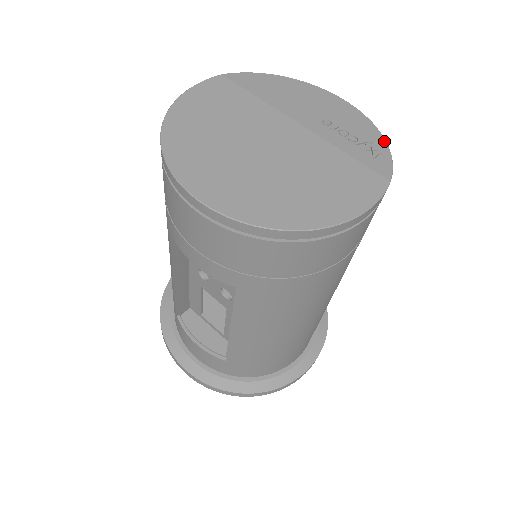
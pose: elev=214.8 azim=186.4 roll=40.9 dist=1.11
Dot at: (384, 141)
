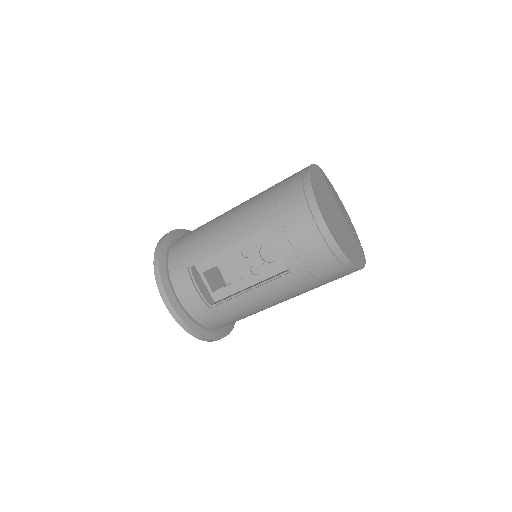
Dot at: (359, 240)
